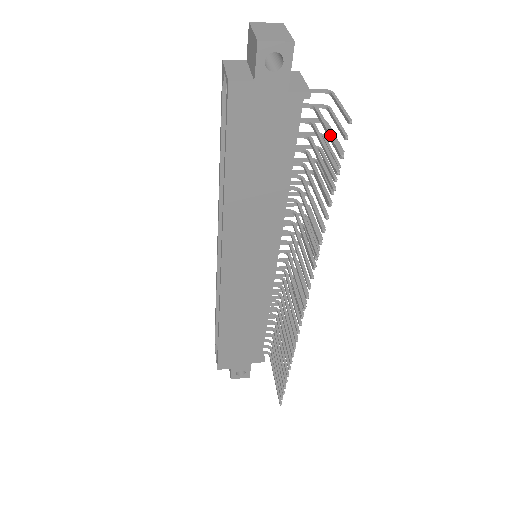
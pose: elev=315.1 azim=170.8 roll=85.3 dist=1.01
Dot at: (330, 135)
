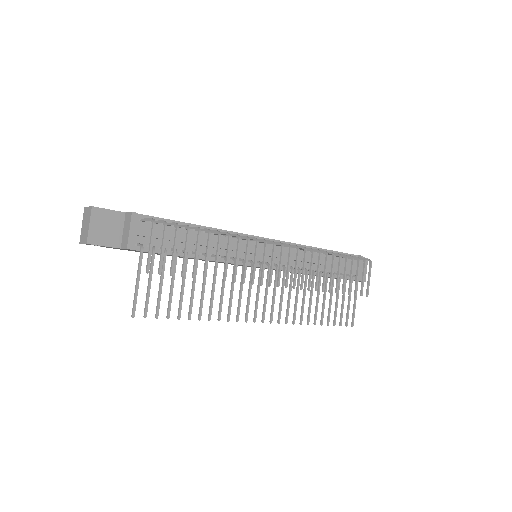
Dot at: (135, 291)
